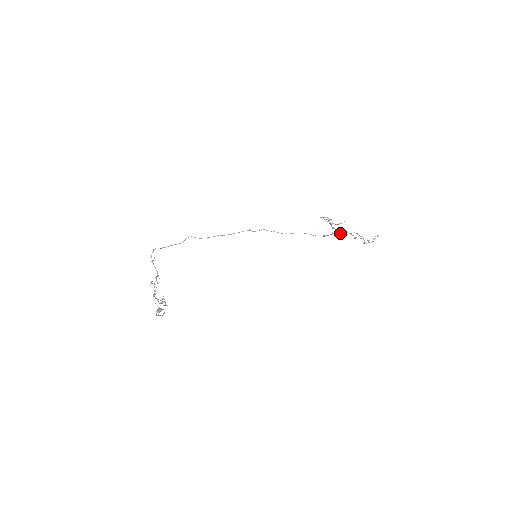
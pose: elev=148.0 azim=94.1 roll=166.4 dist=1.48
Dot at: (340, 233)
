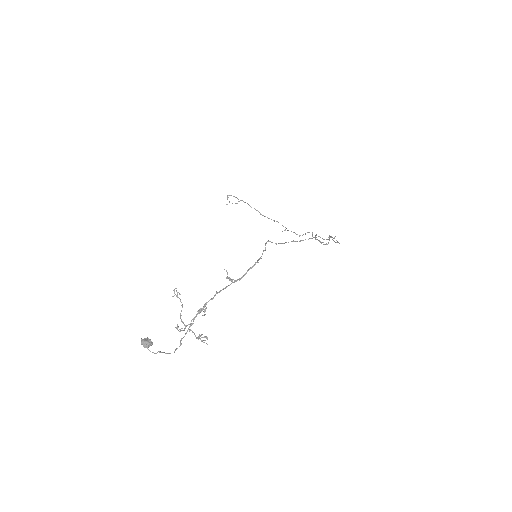
Dot at: (331, 237)
